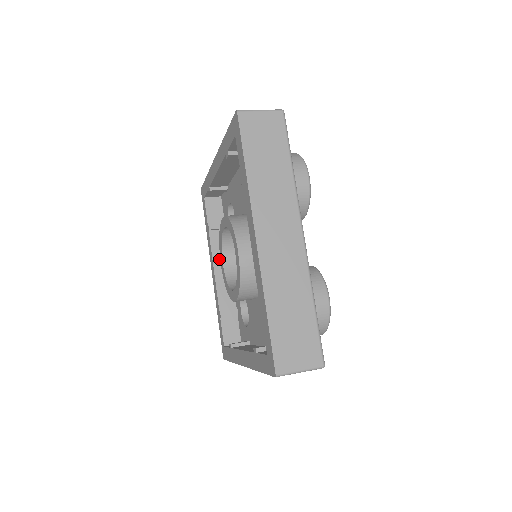
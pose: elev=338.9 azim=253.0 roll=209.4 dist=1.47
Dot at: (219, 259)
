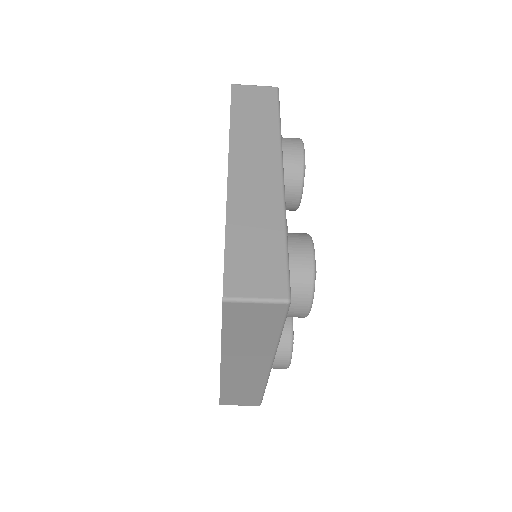
Dot at: occluded
